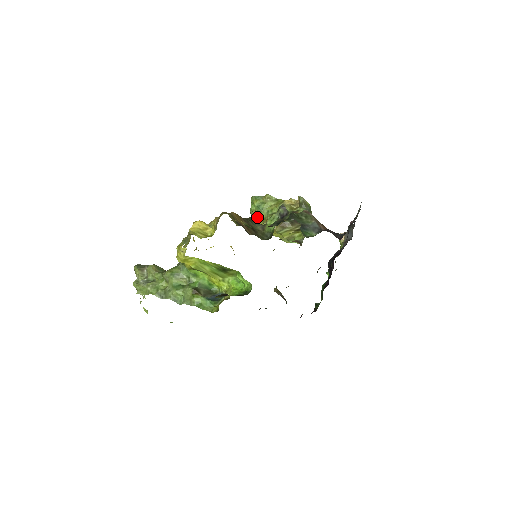
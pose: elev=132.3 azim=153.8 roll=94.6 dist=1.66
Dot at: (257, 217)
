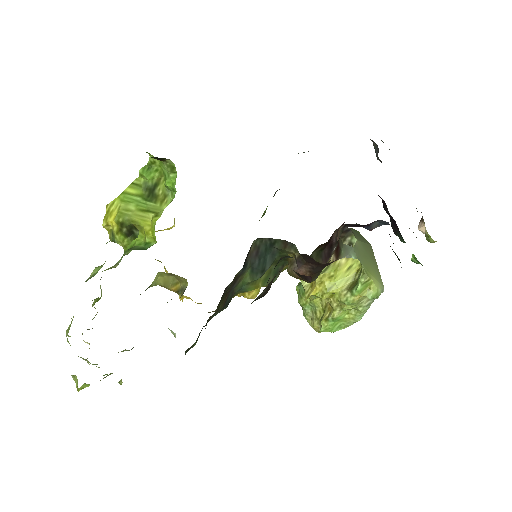
Dot at: (313, 314)
